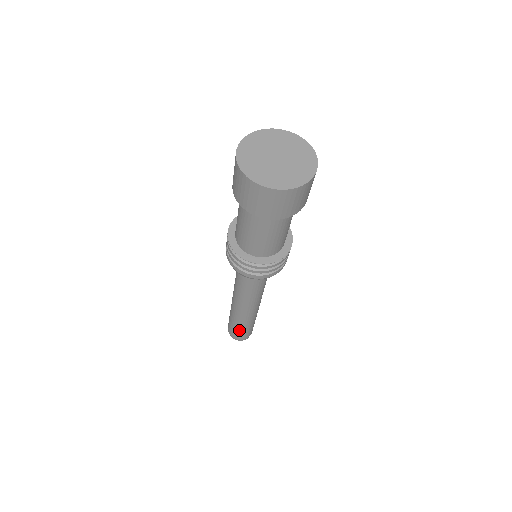
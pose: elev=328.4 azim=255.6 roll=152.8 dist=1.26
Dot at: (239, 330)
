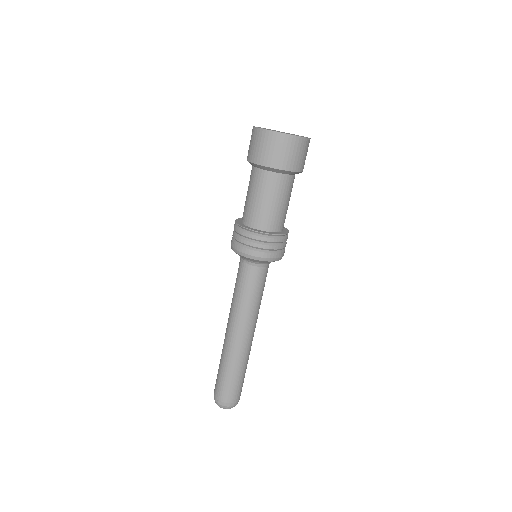
Dot at: (220, 375)
